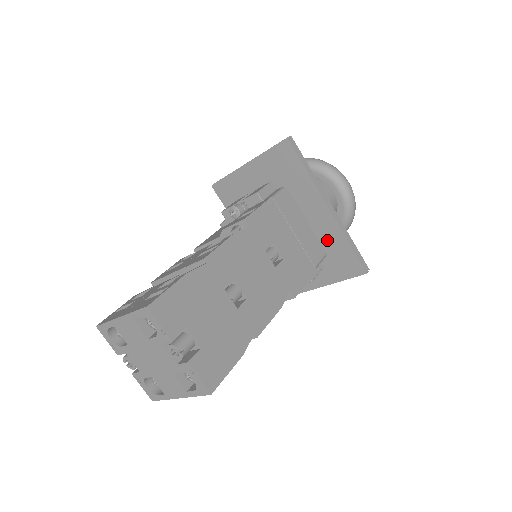
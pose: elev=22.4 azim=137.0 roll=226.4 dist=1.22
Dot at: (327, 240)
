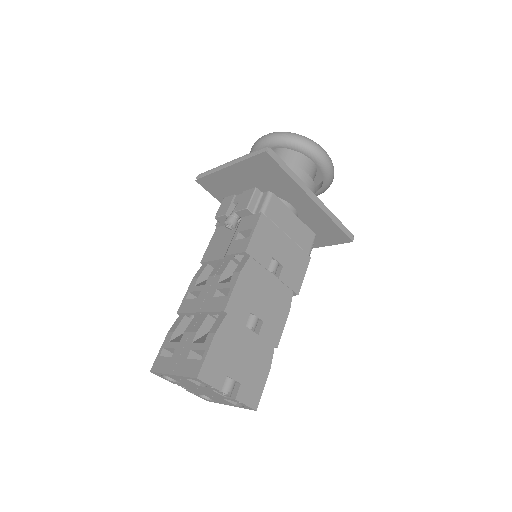
Dot at: (314, 220)
